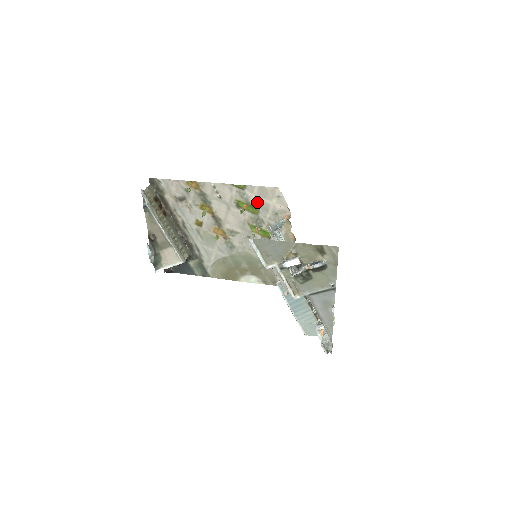
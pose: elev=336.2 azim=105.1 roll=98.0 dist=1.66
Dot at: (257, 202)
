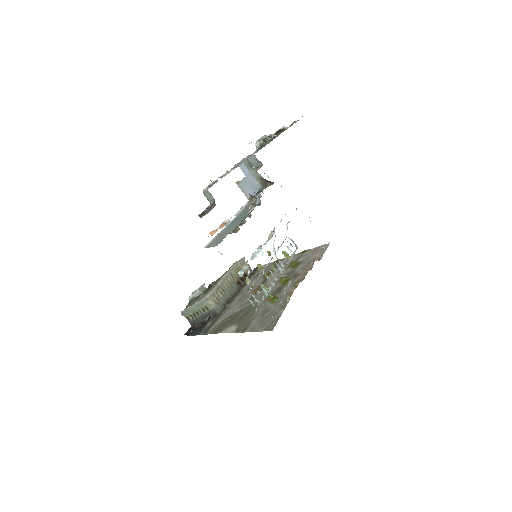
Dot at: (305, 259)
